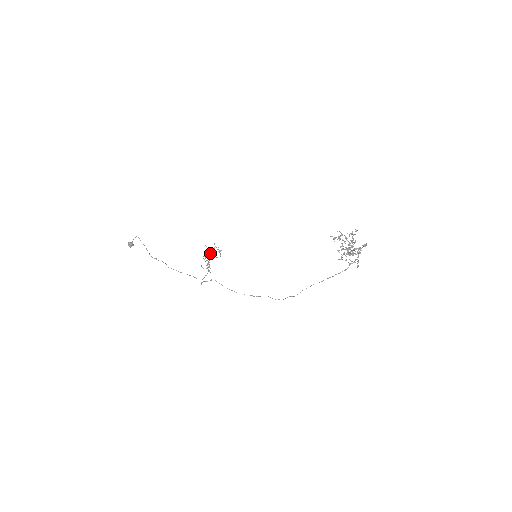
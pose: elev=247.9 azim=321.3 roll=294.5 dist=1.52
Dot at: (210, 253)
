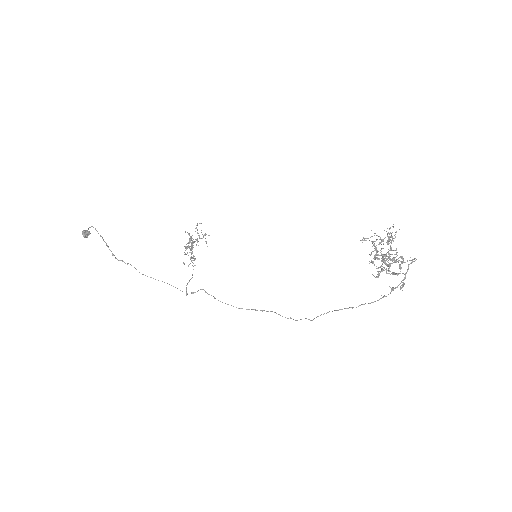
Dot at: (193, 242)
